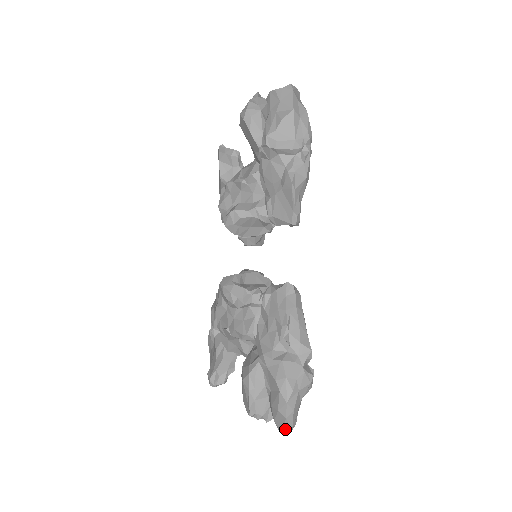
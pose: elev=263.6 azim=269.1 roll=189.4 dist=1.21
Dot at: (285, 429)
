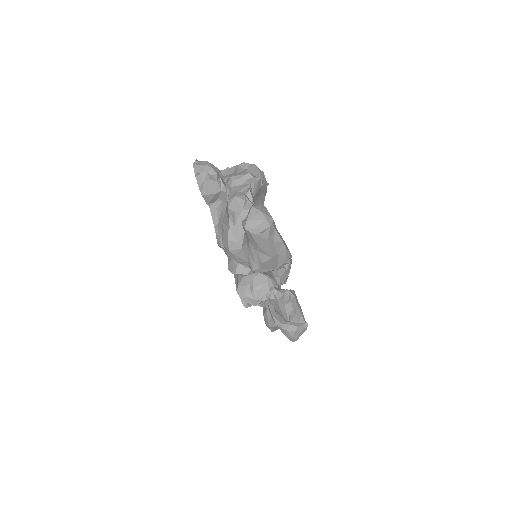
Dot at: occluded
